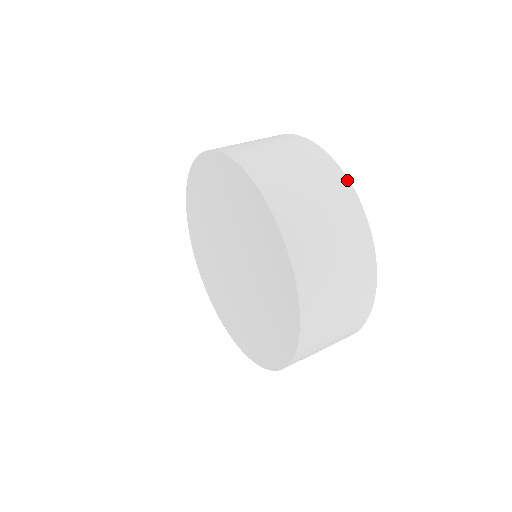
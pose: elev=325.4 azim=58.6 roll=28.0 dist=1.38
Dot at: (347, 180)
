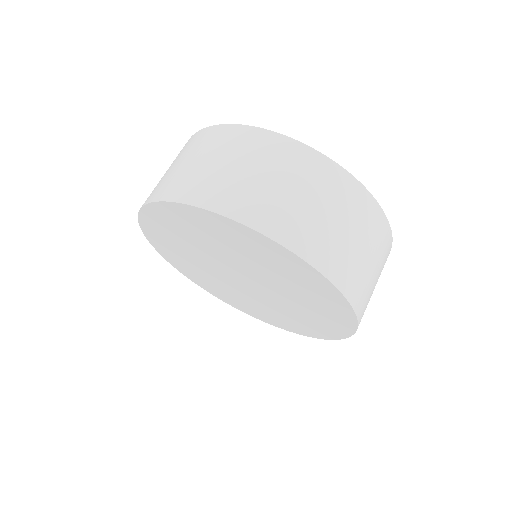
Dot at: (306, 147)
